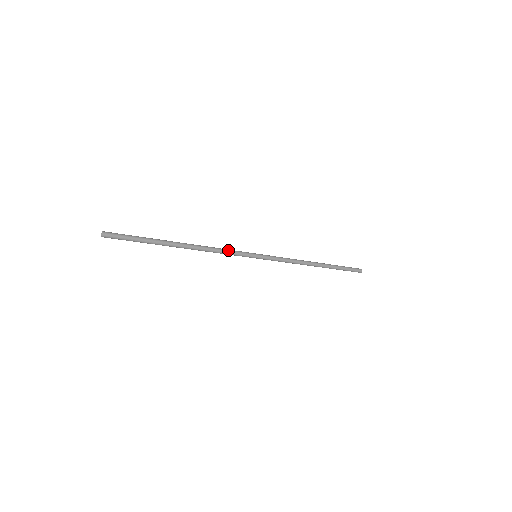
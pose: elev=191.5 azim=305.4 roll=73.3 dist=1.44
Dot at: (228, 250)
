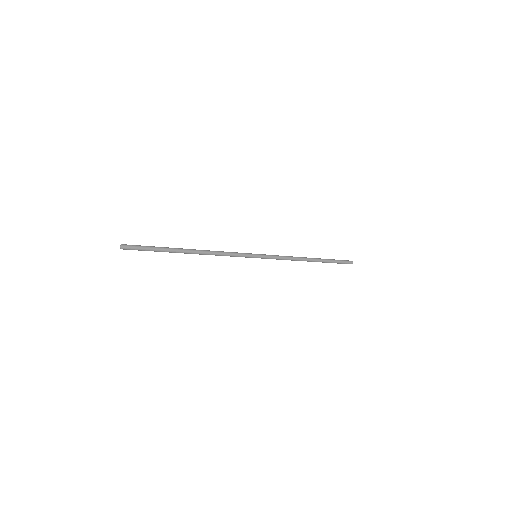
Dot at: (231, 254)
